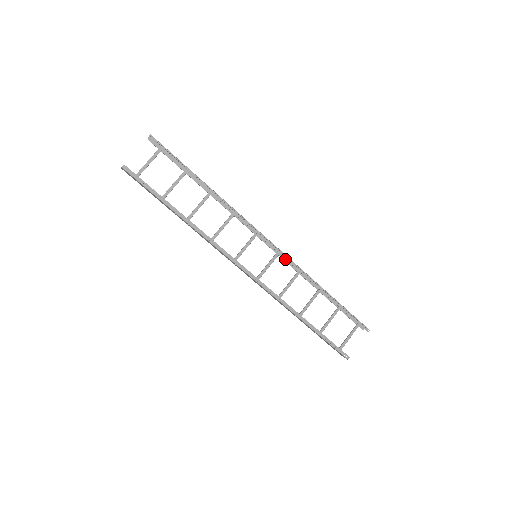
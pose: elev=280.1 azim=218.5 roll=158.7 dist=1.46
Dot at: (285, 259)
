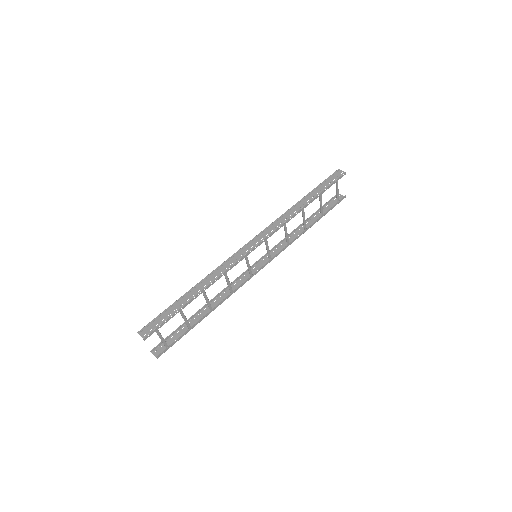
Dot at: (267, 228)
